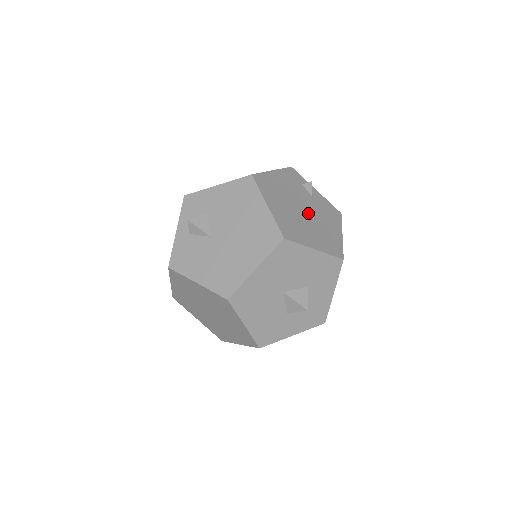
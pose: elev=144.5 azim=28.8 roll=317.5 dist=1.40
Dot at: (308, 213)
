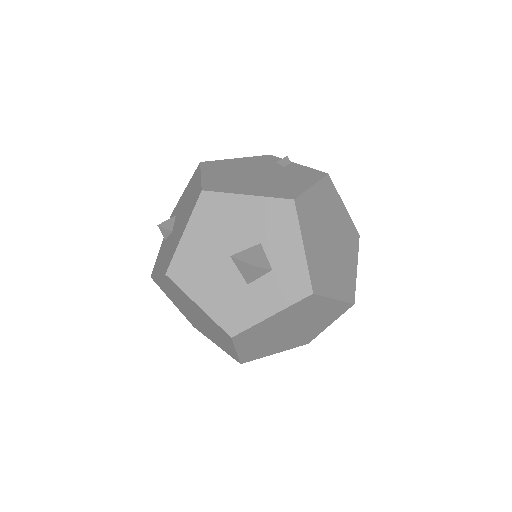
Dot at: (264, 176)
